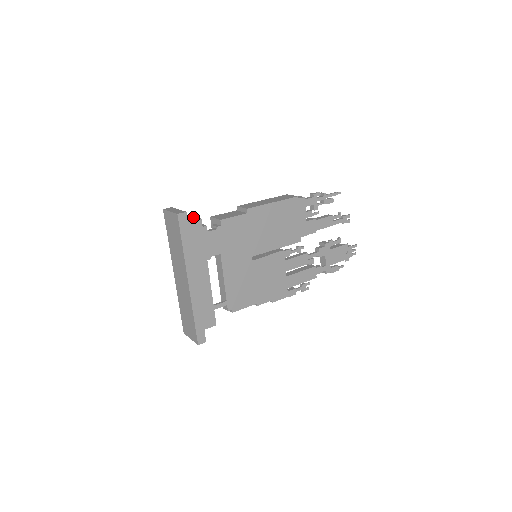
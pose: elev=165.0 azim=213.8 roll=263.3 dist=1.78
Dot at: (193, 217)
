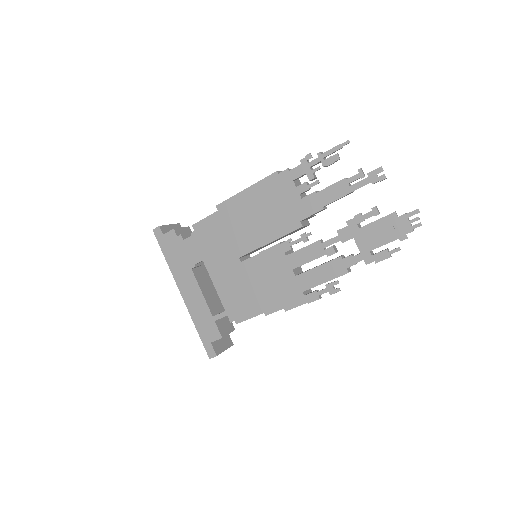
Dot at: occluded
